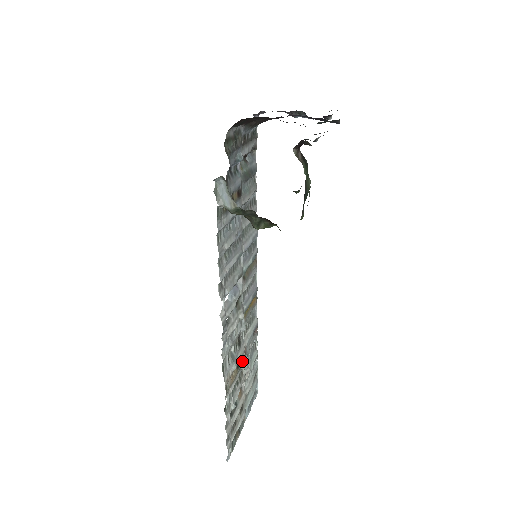
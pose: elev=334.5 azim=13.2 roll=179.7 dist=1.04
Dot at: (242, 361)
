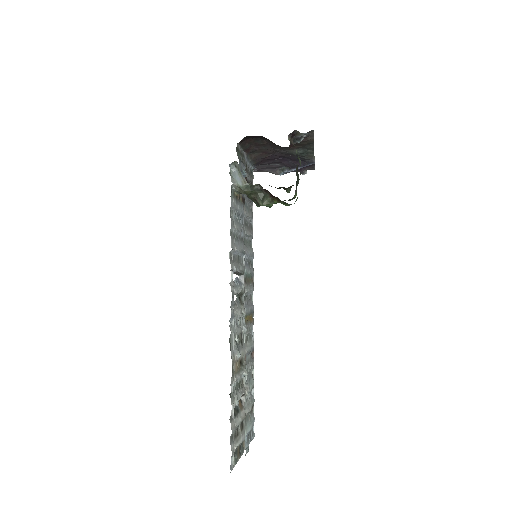
Dot at: (243, 364)
